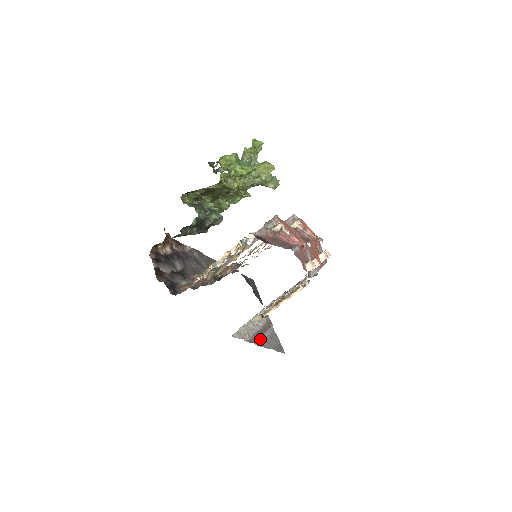
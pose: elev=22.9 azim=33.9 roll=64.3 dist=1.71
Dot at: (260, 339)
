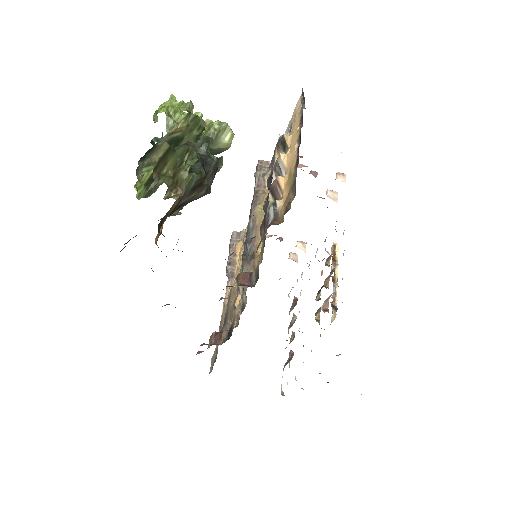
Dot at: occluded
